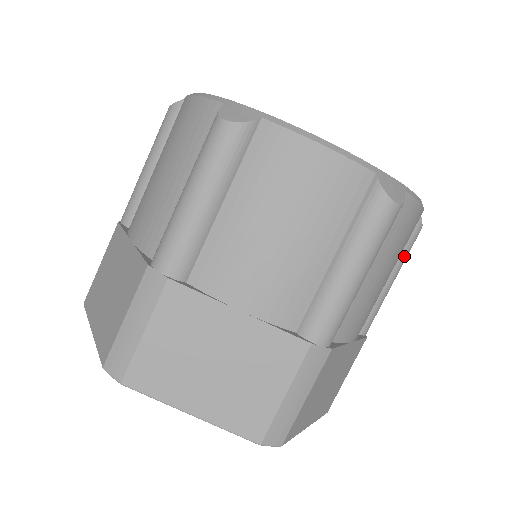
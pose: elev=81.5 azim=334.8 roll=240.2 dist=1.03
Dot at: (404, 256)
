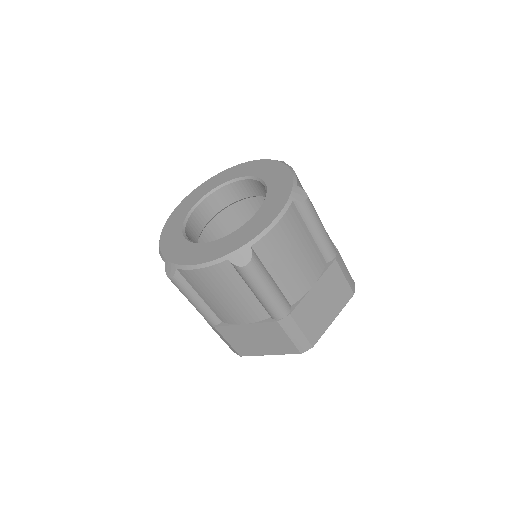
Dot at: occluded
